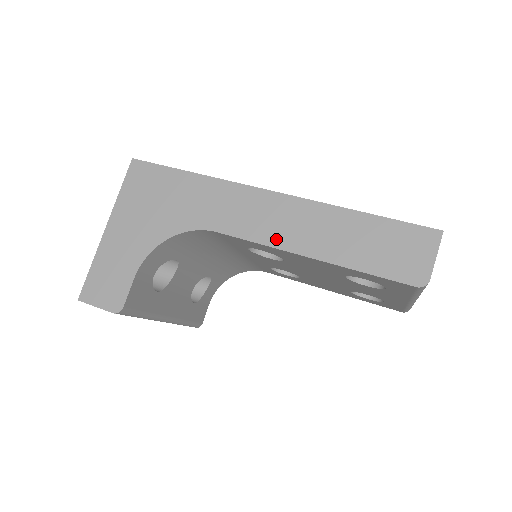
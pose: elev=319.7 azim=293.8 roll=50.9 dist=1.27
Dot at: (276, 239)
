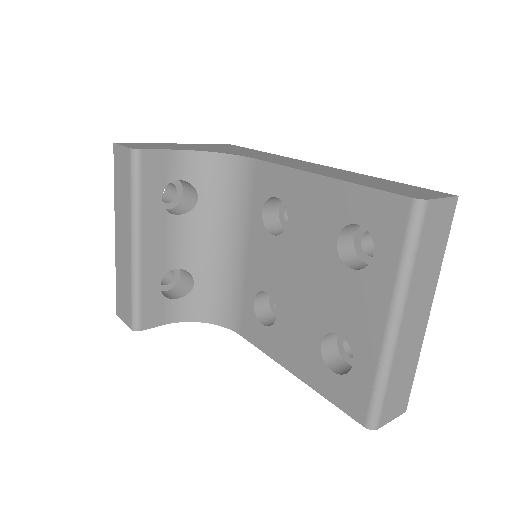
Dot at: (301, 168)
